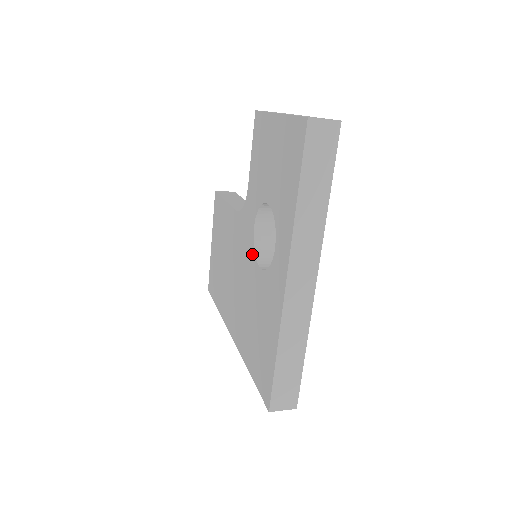
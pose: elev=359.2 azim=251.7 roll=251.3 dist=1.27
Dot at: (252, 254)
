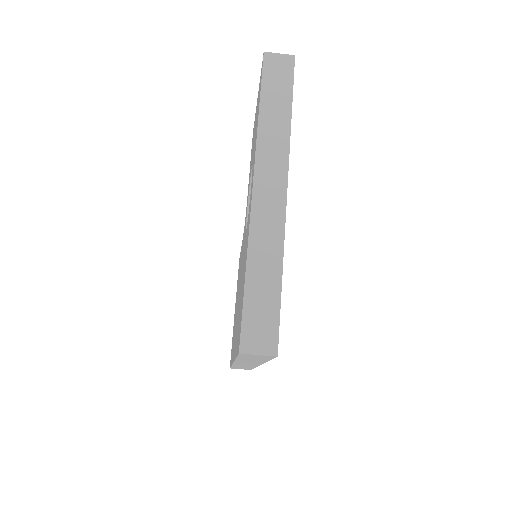
Dot at: occluded
